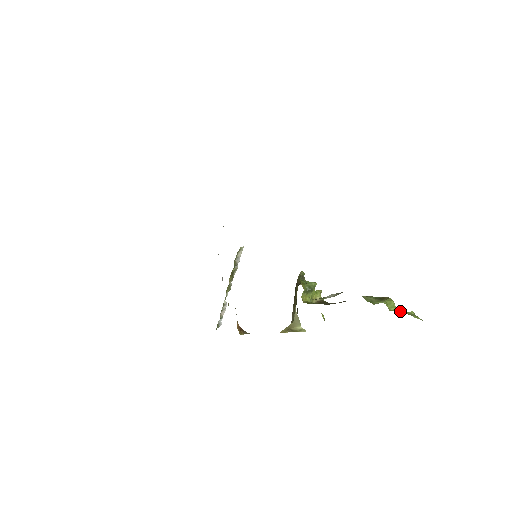
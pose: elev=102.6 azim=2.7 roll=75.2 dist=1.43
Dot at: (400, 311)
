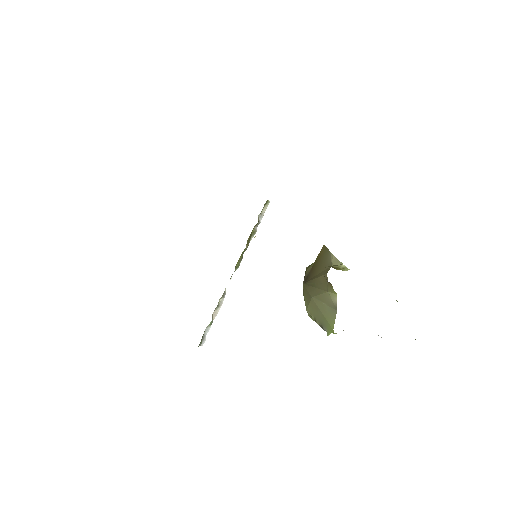
Dot at: occluded
